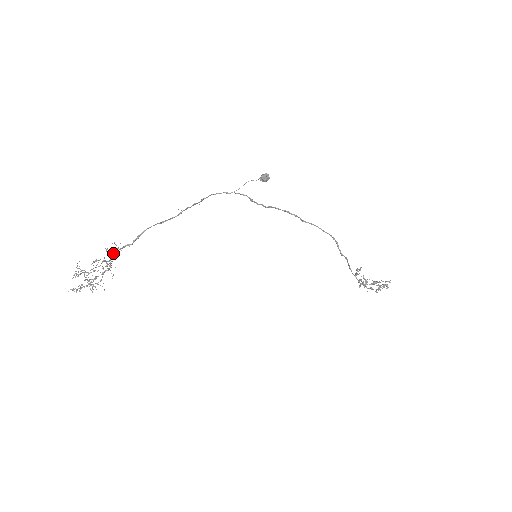
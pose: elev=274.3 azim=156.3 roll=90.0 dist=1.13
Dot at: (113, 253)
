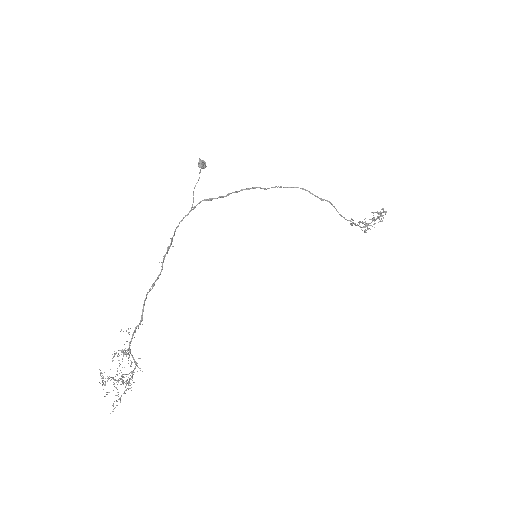
Dot at: occluded
